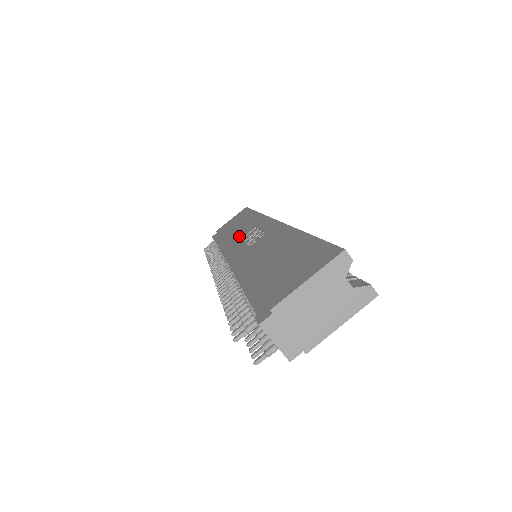
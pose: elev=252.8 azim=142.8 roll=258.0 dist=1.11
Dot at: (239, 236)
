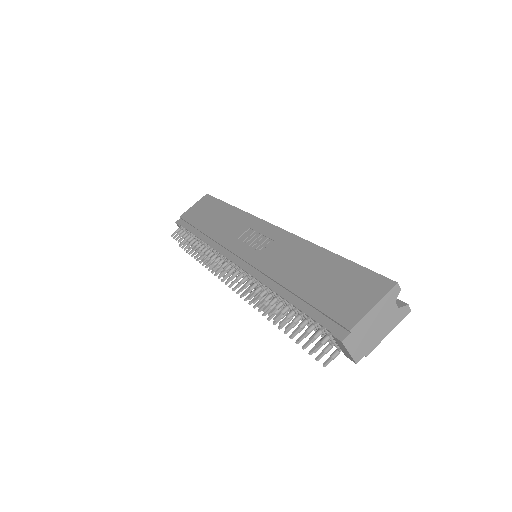
Dot at: (231, 234)
